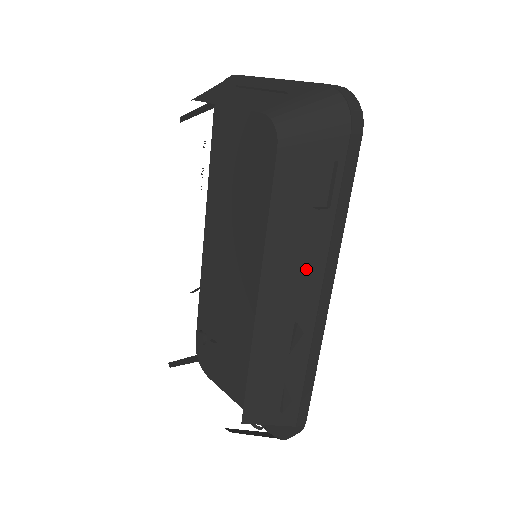
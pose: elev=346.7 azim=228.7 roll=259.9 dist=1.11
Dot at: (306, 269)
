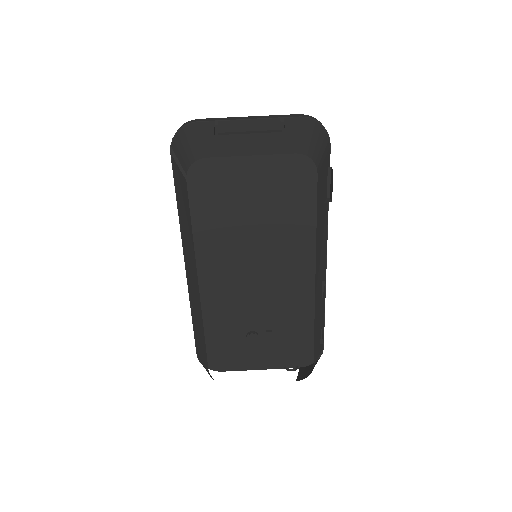
Dot at: (324, 244)
